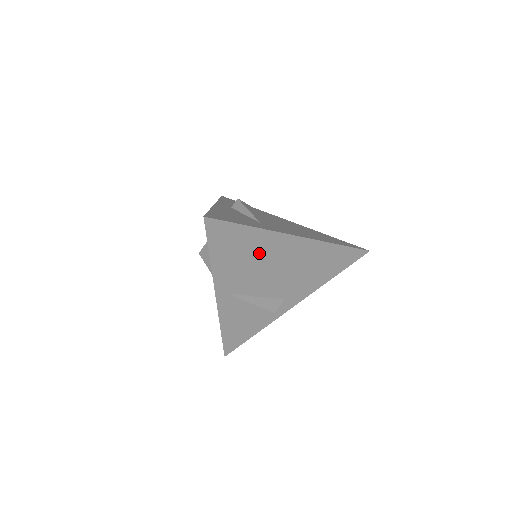
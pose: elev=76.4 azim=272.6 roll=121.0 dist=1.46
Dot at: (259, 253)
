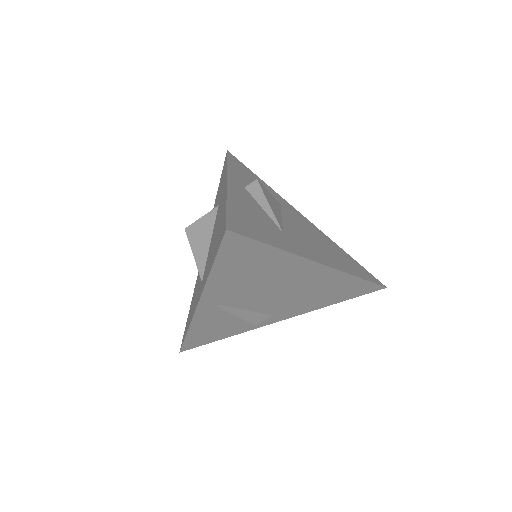
Dot at: (271, 273)
